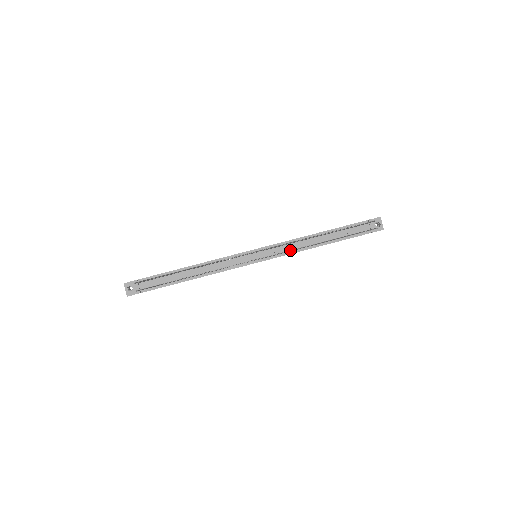
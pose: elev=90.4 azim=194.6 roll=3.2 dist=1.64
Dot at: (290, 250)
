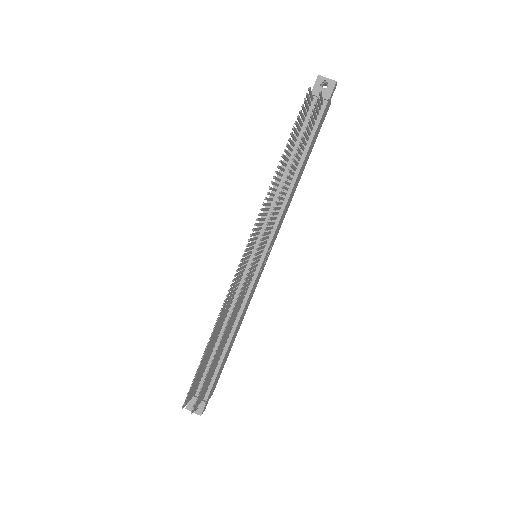
Dot at: (268, 219)
